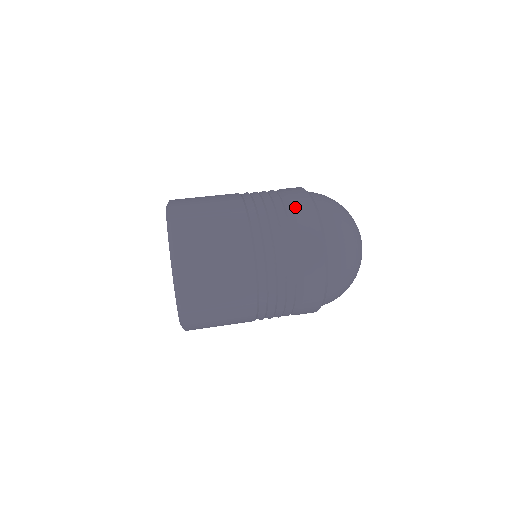
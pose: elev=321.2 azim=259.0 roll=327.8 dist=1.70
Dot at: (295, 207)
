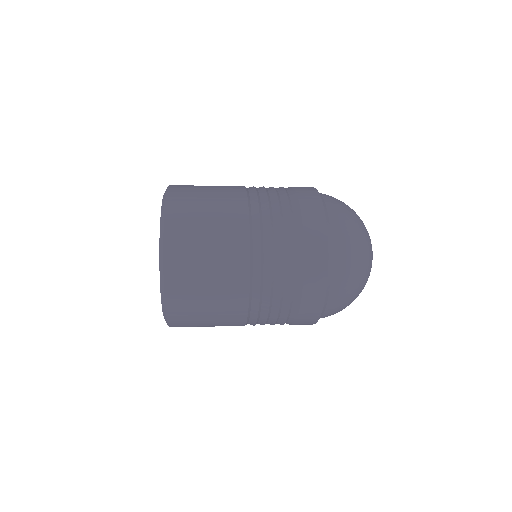
Dot at: (298, 192)
